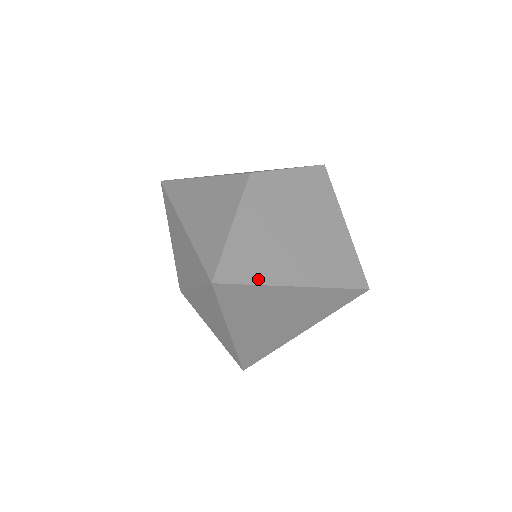
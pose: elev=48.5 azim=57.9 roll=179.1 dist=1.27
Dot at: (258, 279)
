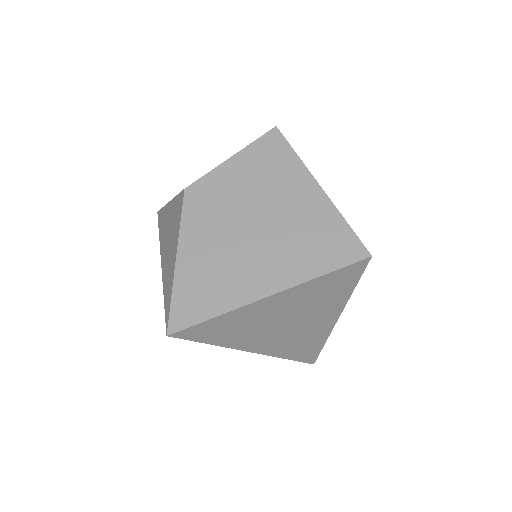
Dot at: (219, 308)
